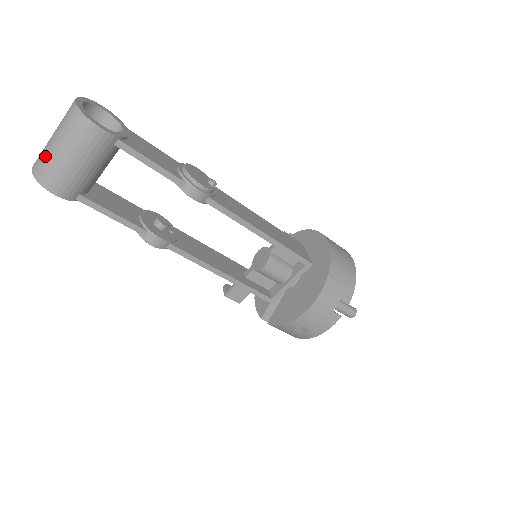
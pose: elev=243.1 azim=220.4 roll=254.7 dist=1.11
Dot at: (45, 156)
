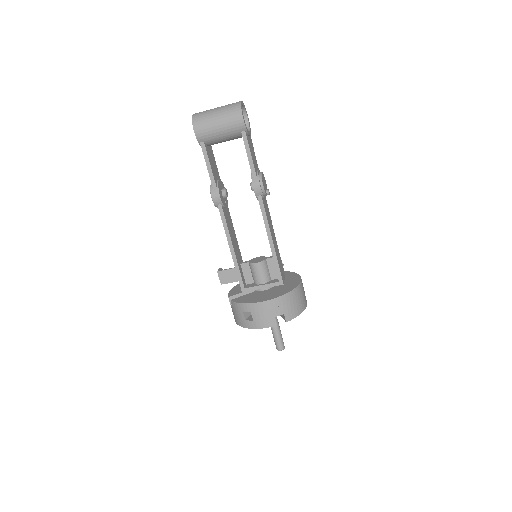
Dot at: (206, 112)
